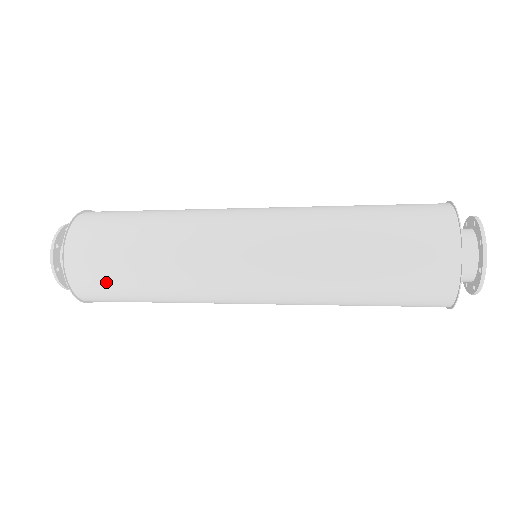
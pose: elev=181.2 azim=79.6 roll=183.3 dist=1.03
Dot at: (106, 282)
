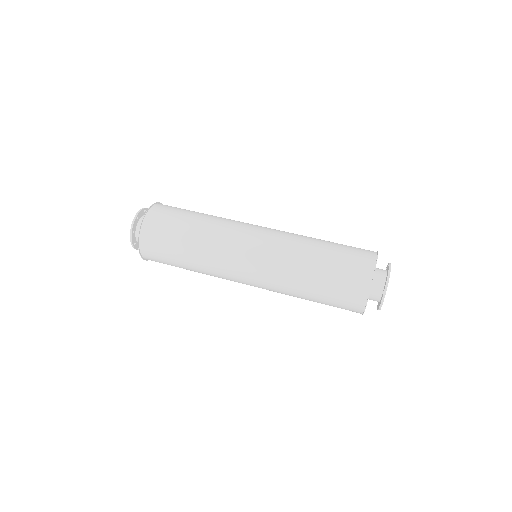
Dot at: occluded
